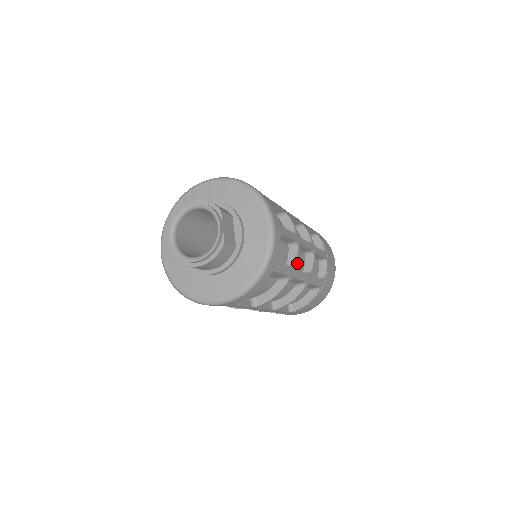
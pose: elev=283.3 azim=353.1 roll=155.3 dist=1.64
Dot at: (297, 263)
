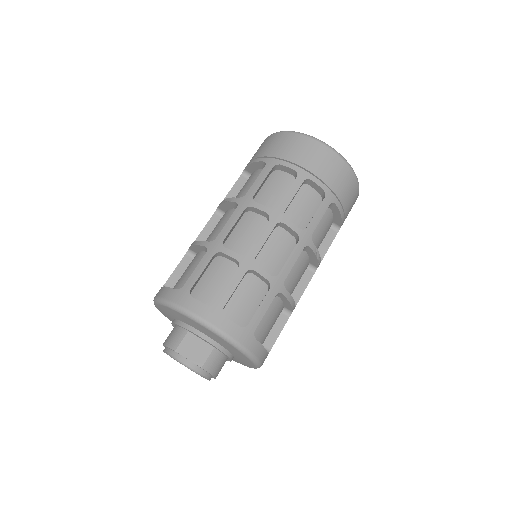
Dot at: (270, 276)
